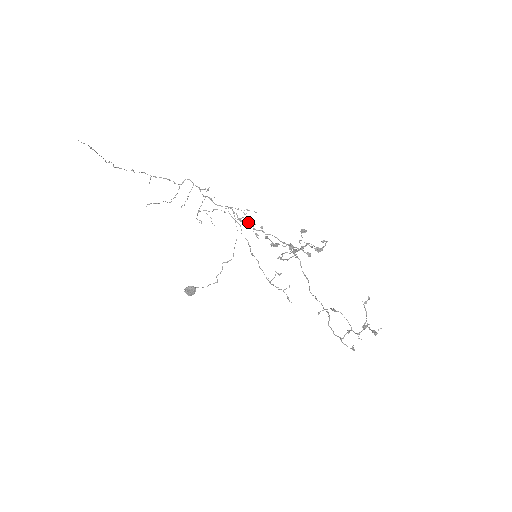
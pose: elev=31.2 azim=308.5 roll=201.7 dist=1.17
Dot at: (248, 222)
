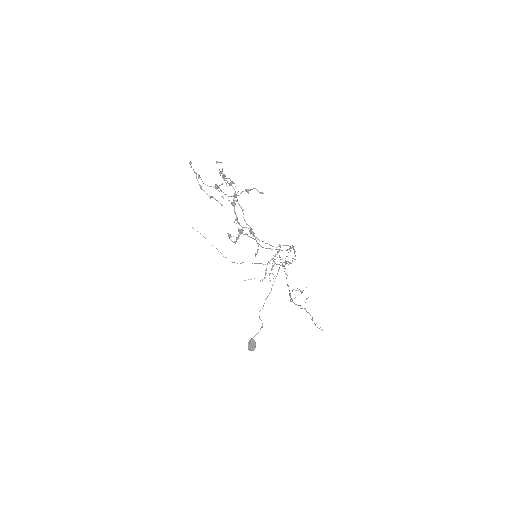
Dot at: (278, 252)
